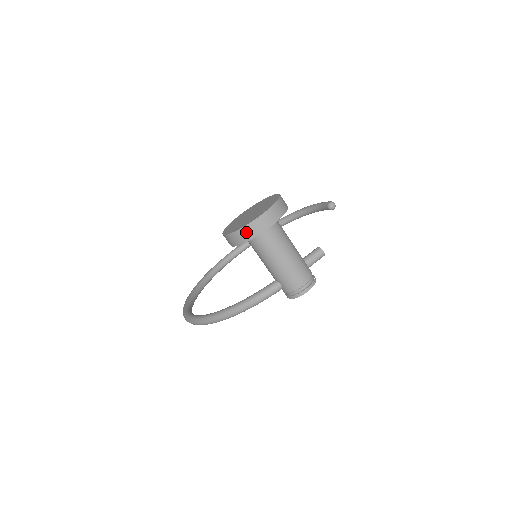
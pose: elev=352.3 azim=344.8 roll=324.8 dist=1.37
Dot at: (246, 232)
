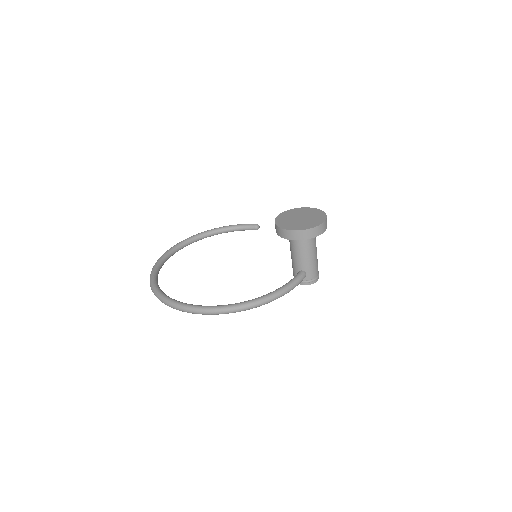
Dot at: (319, 229)
